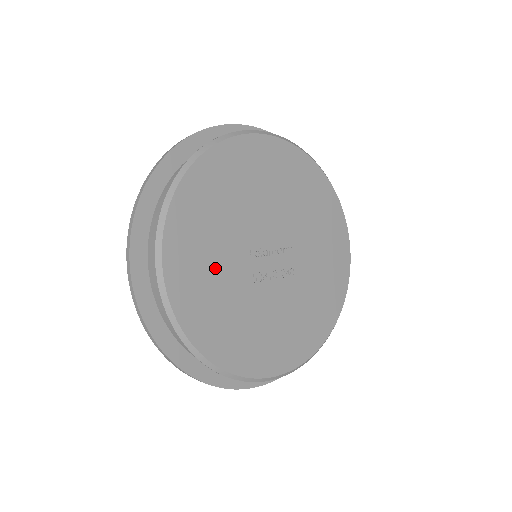
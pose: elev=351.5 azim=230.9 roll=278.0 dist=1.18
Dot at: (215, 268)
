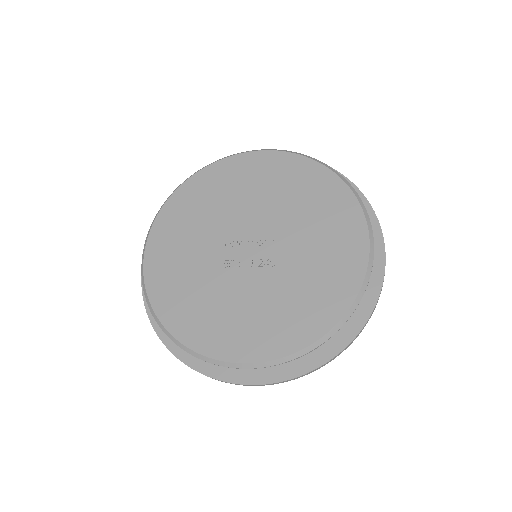
Dot at: (188, 253)
